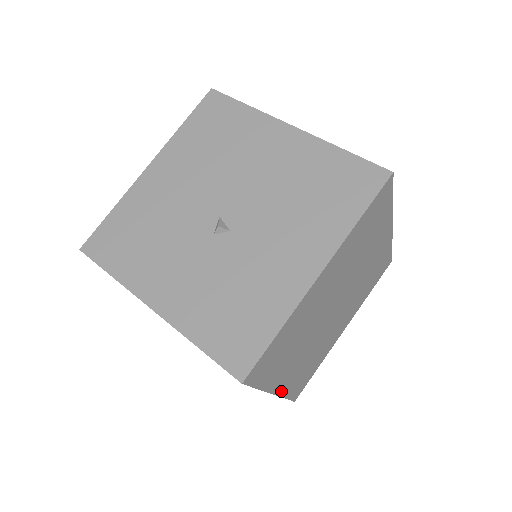
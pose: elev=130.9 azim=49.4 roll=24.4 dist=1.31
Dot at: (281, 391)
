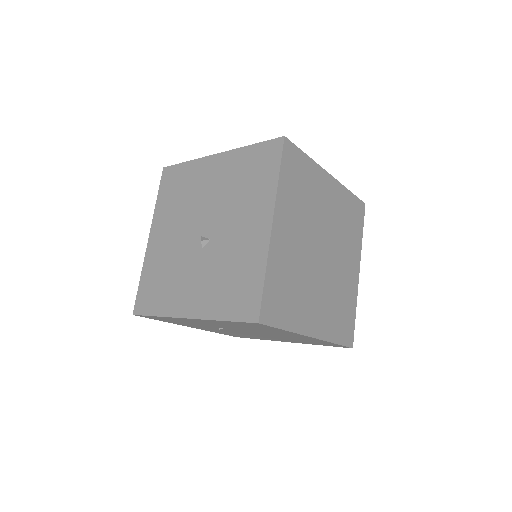
Dot at: (320, 335)
